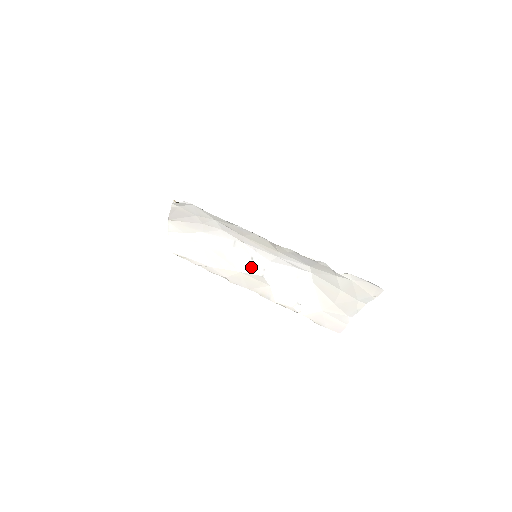
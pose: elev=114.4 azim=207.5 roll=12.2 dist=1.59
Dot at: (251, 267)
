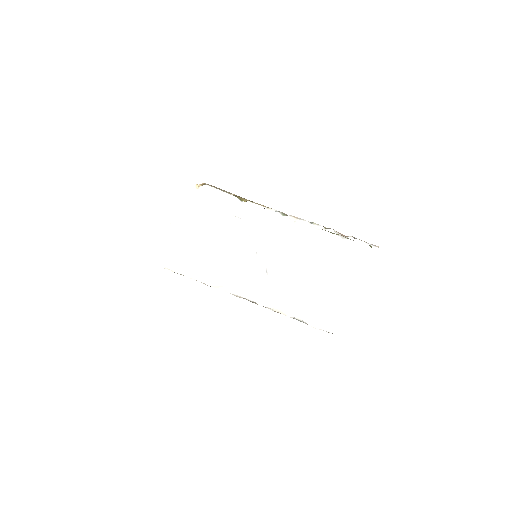
Dot at: (255, 264)
